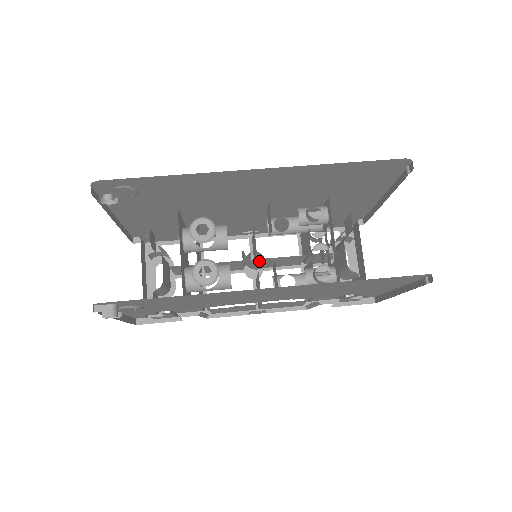
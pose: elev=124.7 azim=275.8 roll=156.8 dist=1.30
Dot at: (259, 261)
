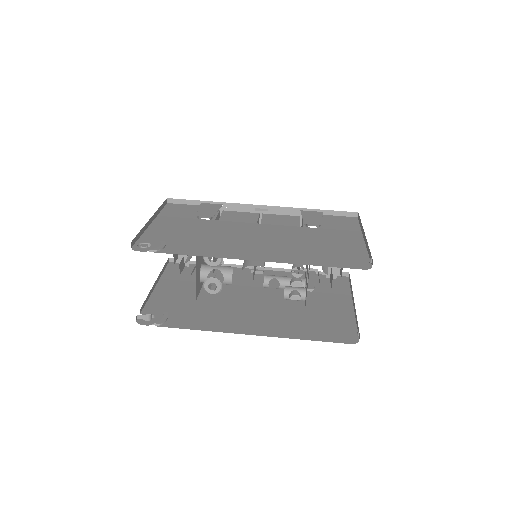
Dot at: occluded
